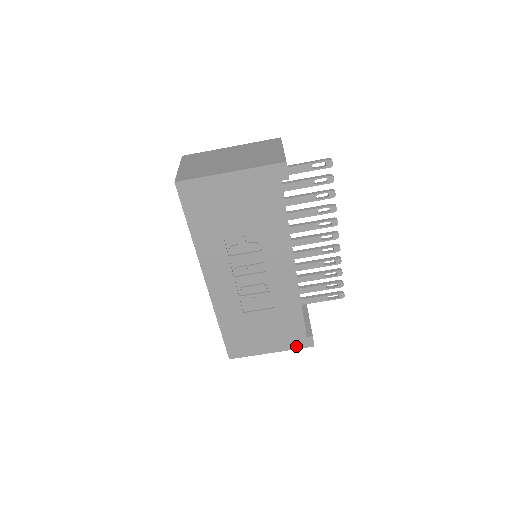
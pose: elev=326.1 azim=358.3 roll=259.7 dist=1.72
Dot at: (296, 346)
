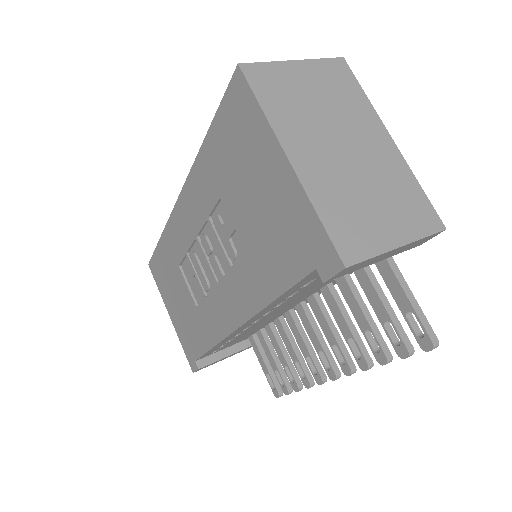
Dot at: (185, 348)
